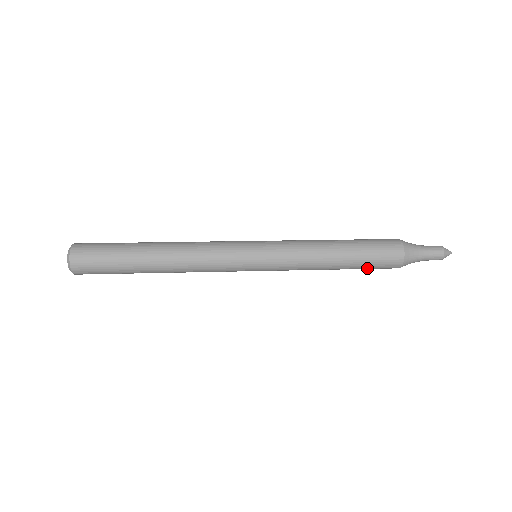
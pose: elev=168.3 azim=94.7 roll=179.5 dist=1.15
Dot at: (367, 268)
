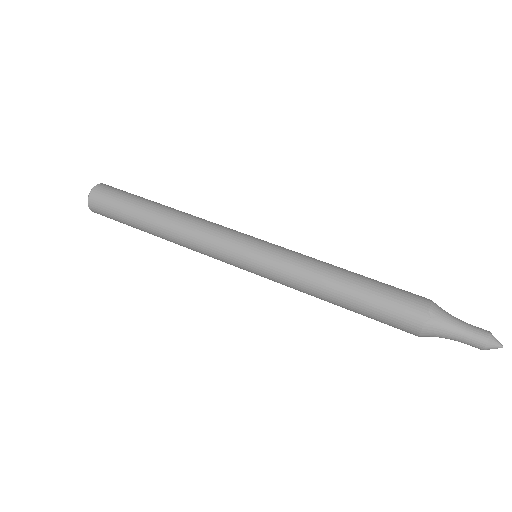
Dot at: occluded
